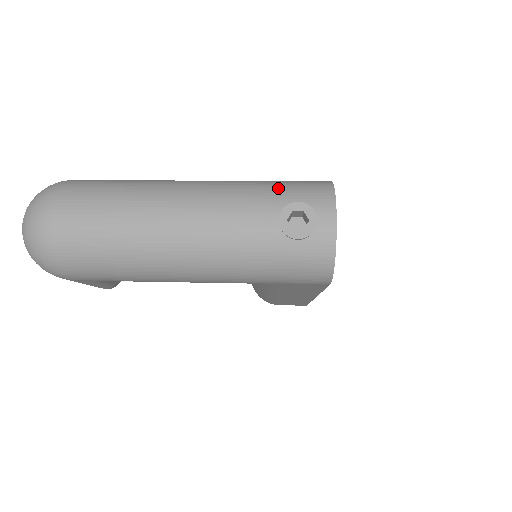
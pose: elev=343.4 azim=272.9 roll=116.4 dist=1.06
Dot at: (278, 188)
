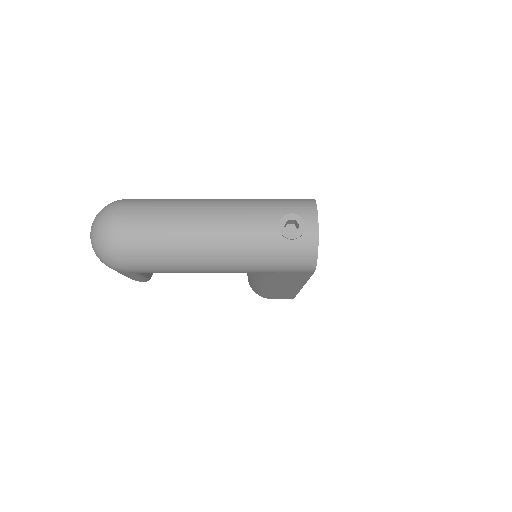
Dot at: (277, 204)
